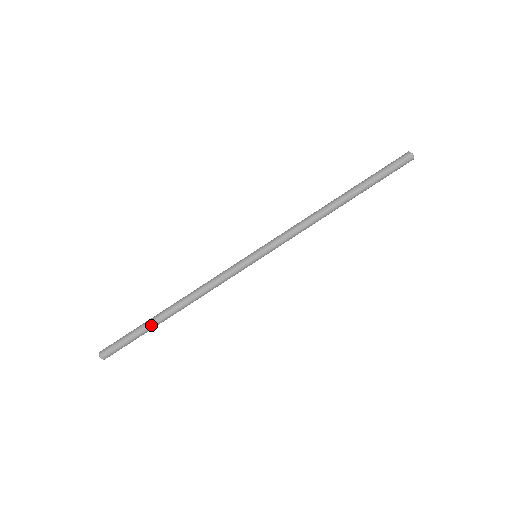
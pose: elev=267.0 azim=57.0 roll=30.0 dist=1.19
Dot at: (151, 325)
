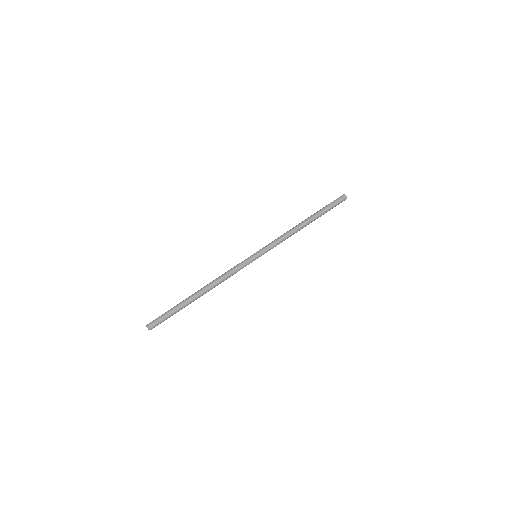
Dot at: (187, 304)
